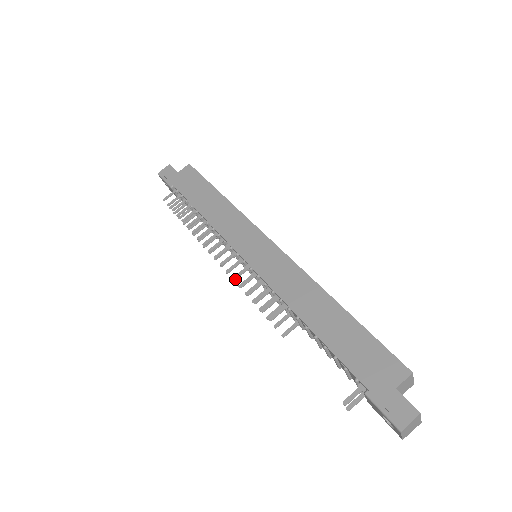
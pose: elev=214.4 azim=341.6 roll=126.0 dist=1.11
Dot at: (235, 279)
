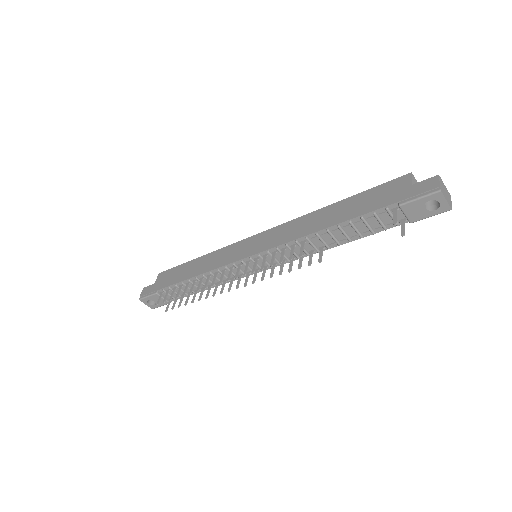
Dot at: (254, 271)
